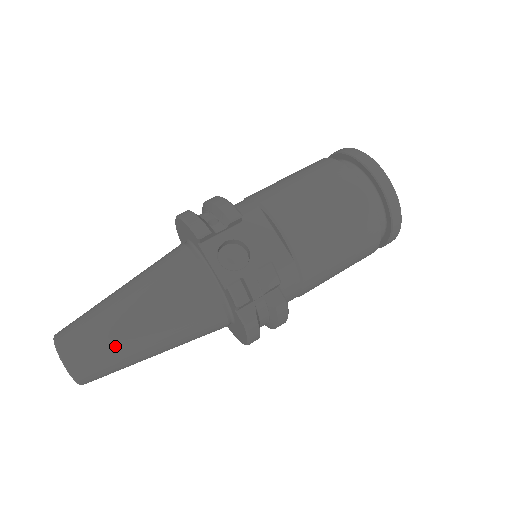
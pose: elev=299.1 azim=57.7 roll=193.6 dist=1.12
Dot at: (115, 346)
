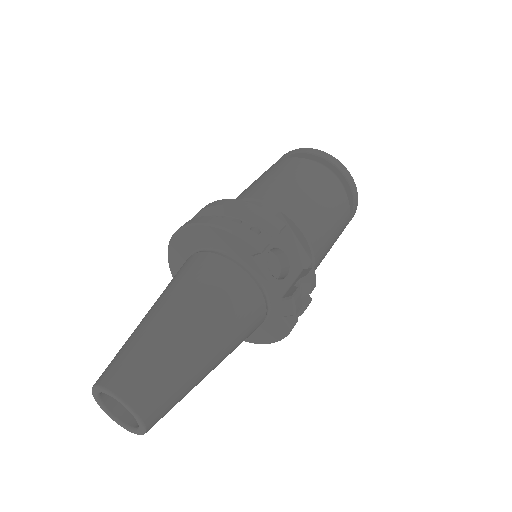
Dot at: (187, 381)
